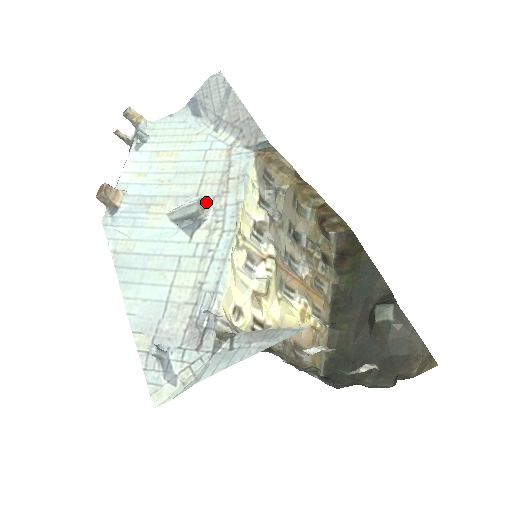
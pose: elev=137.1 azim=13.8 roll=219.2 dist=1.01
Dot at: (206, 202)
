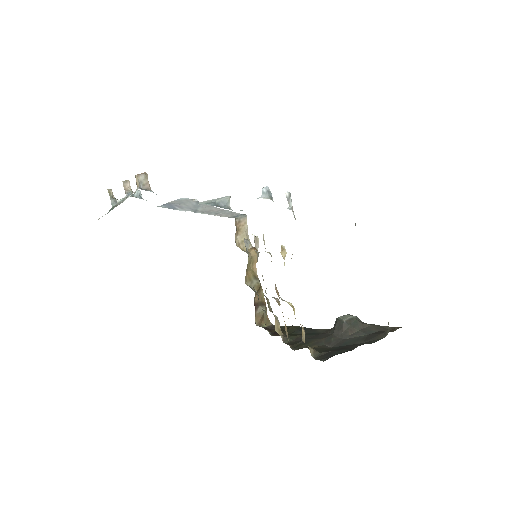
Dot at: occluded
